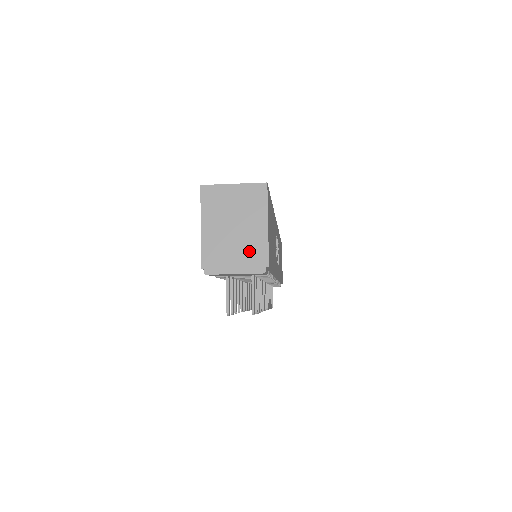
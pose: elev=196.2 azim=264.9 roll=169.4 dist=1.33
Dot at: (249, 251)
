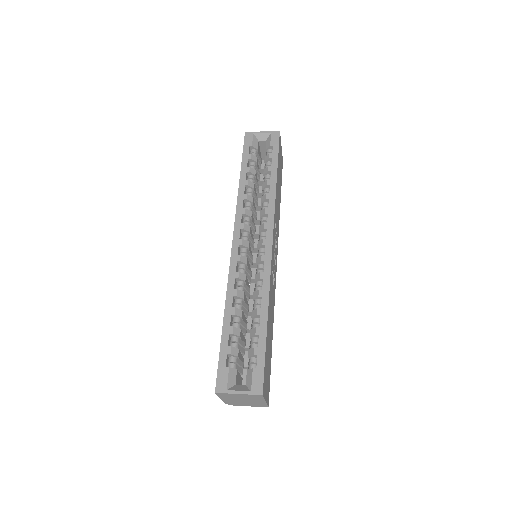
Dot at: (255, 404)
